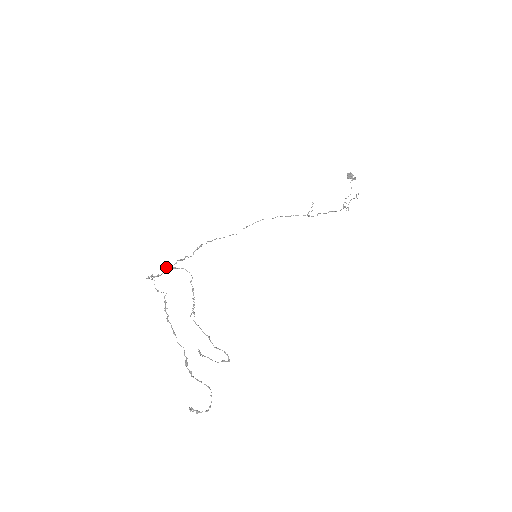
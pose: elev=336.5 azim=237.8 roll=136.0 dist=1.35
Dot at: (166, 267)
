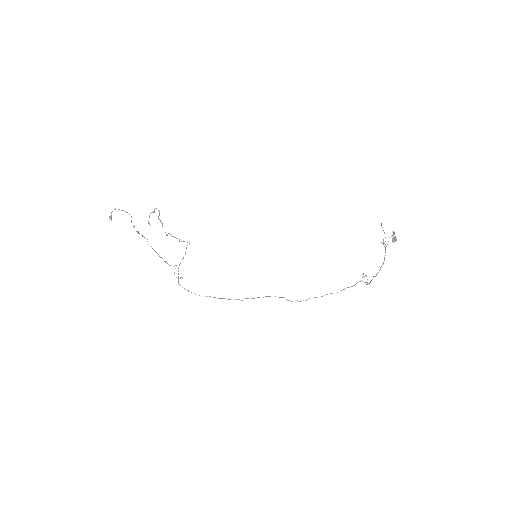
Dot at: occluded
